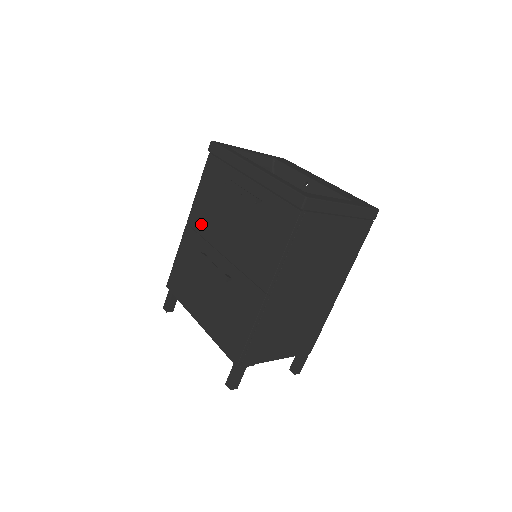
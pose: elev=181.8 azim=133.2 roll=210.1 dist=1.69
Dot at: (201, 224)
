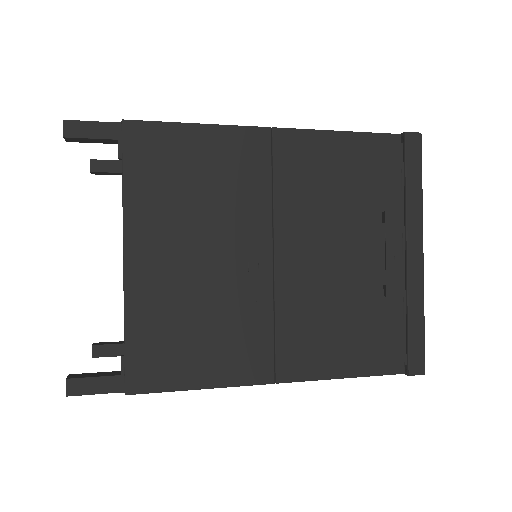
Dot at: (292, 172)
